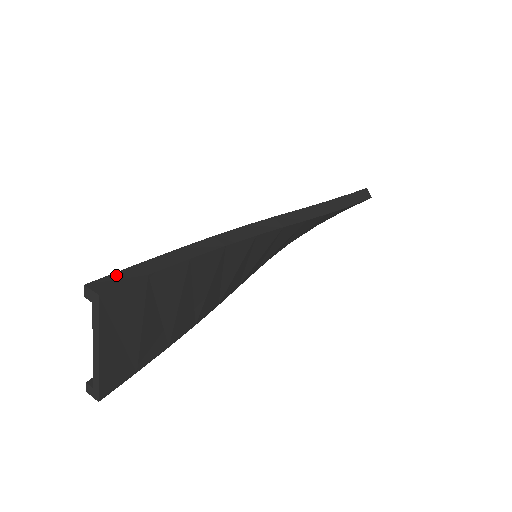
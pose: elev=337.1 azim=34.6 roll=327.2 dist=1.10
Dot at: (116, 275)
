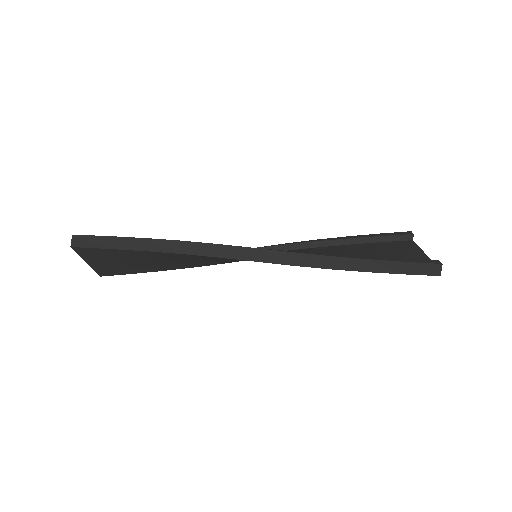
Dot at: (92, 238)
